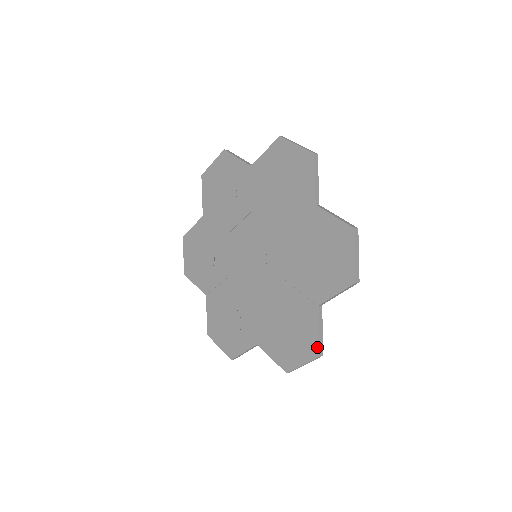
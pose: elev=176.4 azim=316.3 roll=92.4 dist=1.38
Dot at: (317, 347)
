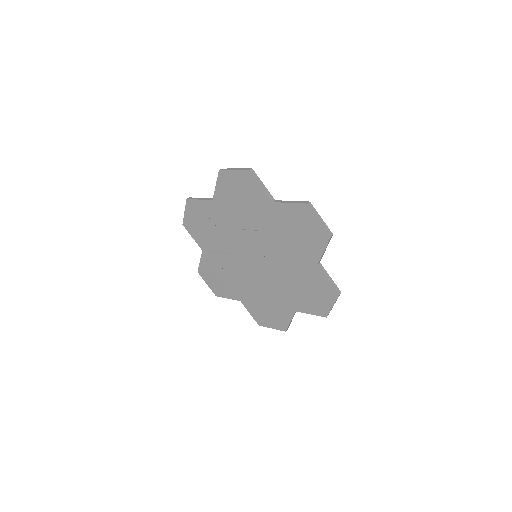
Dot at: (286, 327)
